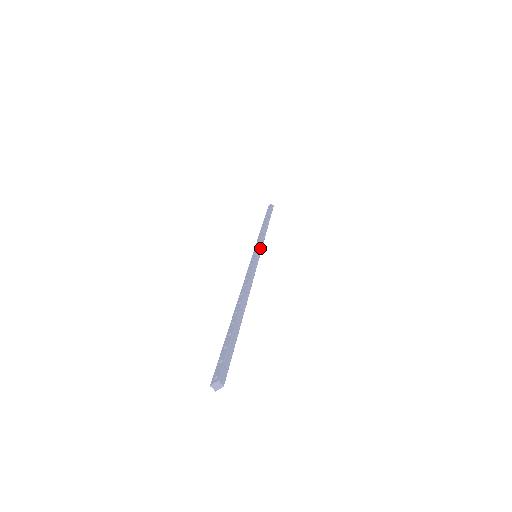
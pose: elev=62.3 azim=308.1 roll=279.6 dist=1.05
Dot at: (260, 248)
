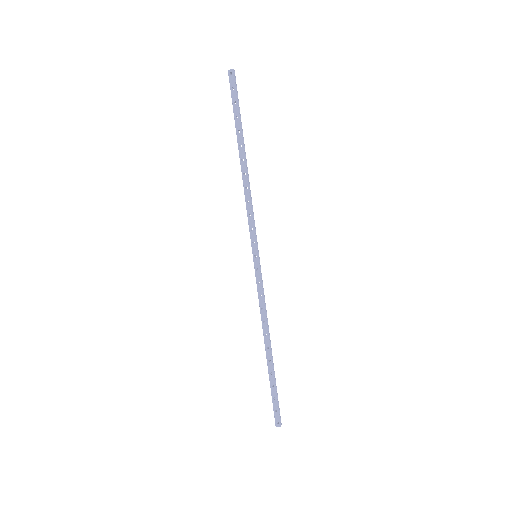
Dot at: (256, 239)
